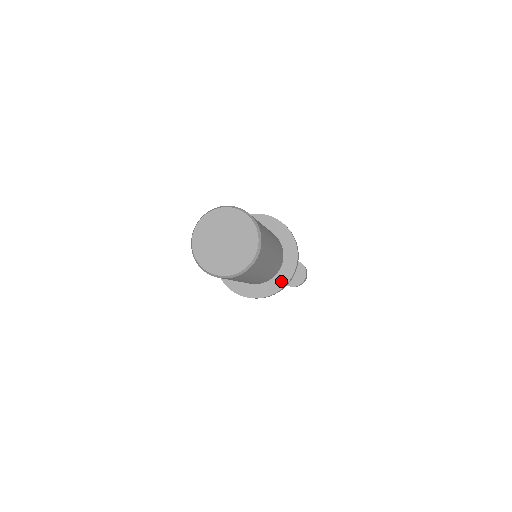
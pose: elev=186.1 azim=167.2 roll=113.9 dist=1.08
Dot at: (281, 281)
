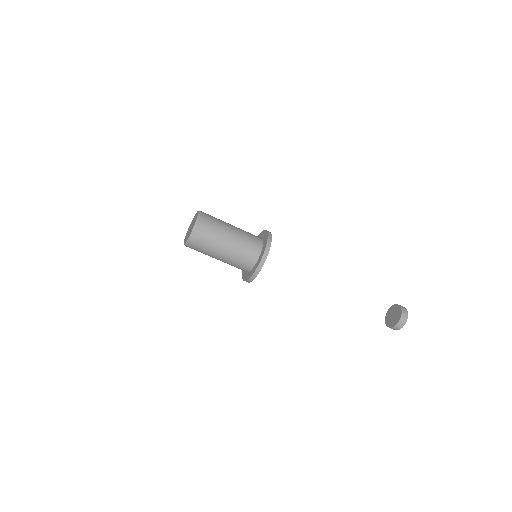
Dot at: (262, 254)
